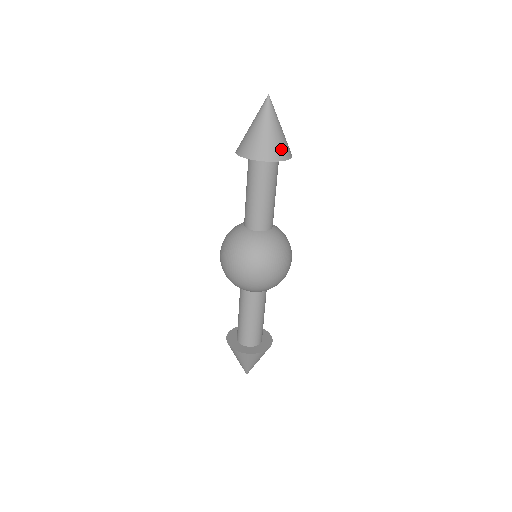
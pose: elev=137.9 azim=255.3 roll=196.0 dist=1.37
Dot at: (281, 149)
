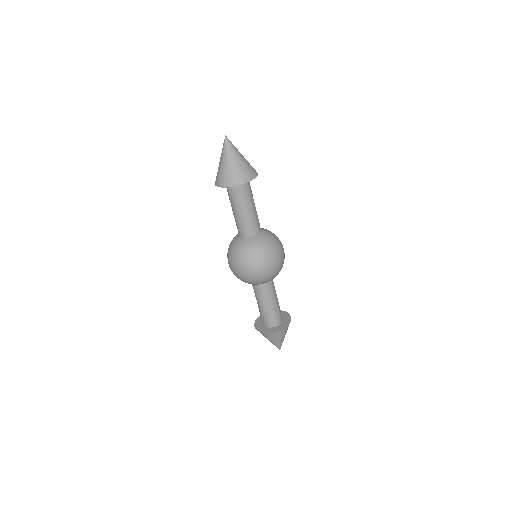
Dot at: (252, 167)
